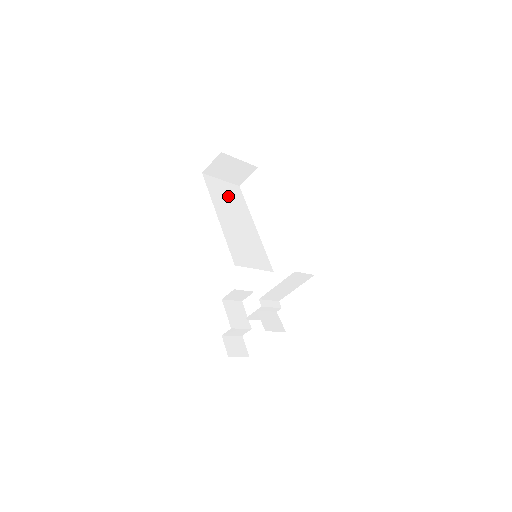
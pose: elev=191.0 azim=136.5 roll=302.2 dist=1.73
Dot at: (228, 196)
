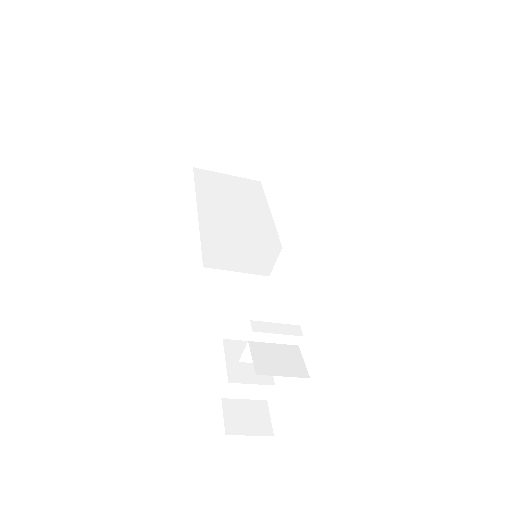
Dot at: (232, 190)
